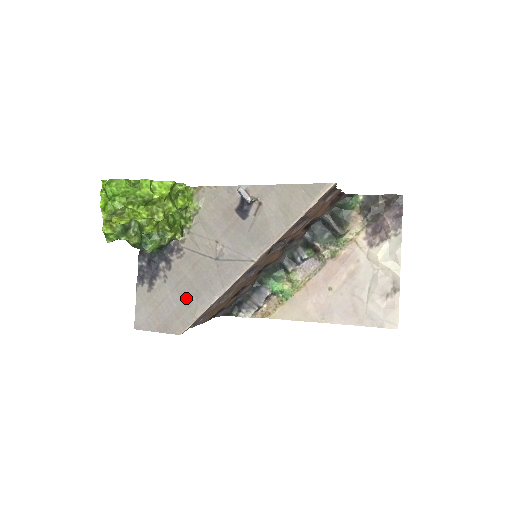
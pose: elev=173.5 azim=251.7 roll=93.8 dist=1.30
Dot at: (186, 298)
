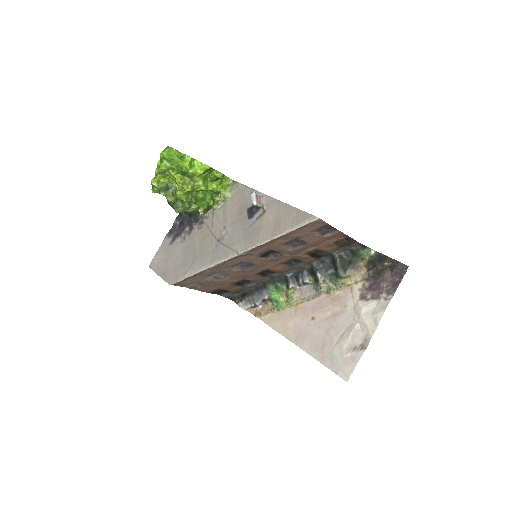
Dot at: (187, 260)
